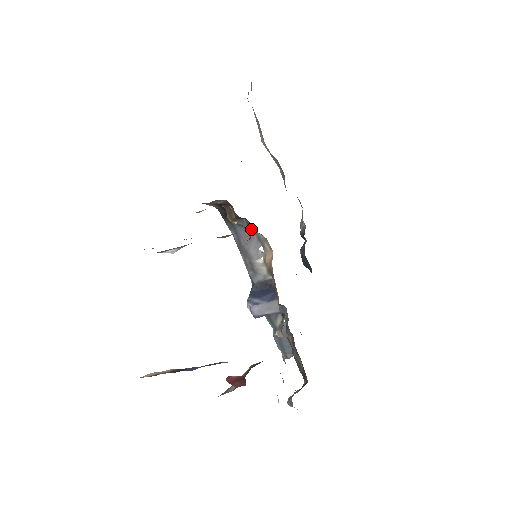
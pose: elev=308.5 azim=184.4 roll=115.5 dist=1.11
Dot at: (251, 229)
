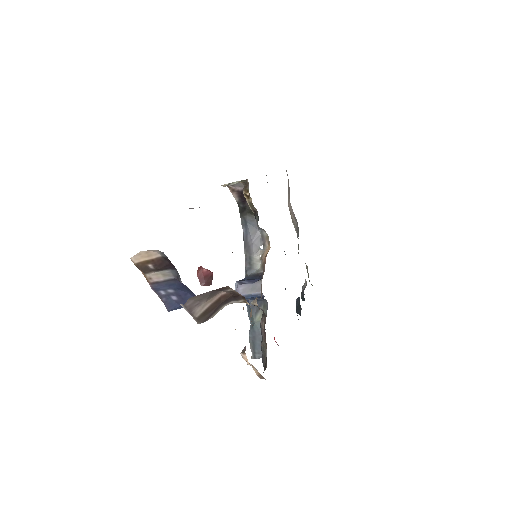
Dot at: (258, 226)
